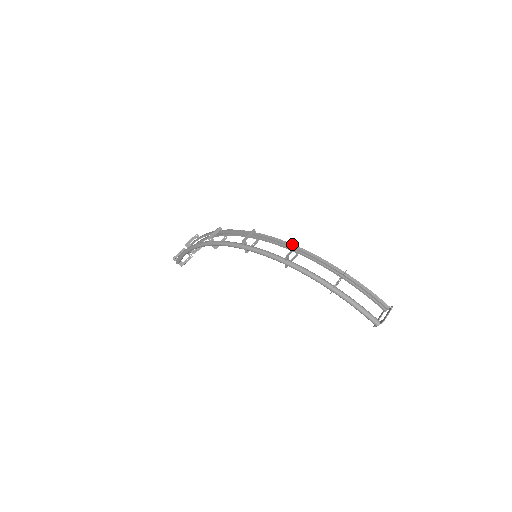
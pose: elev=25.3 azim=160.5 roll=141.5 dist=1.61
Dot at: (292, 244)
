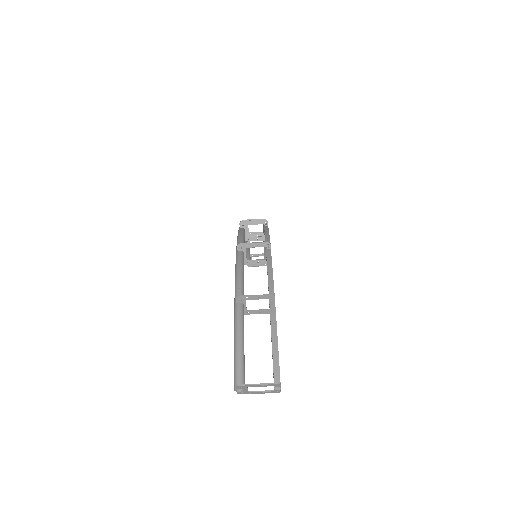
Dot at: occluded
